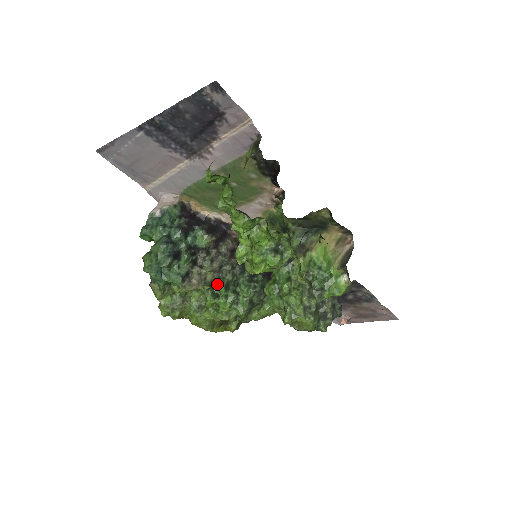
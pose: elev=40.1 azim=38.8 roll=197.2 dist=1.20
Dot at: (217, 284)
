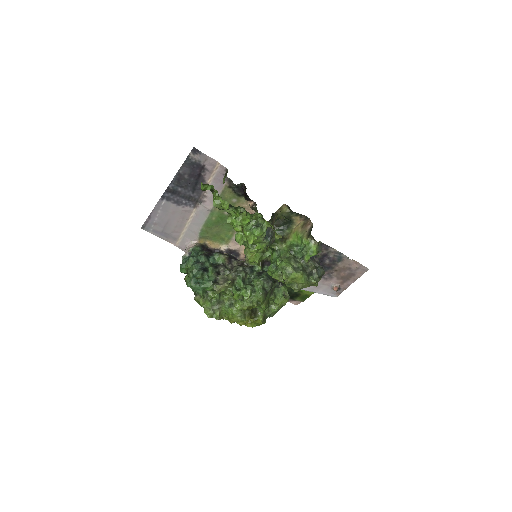
Dot at: (237, 282)
